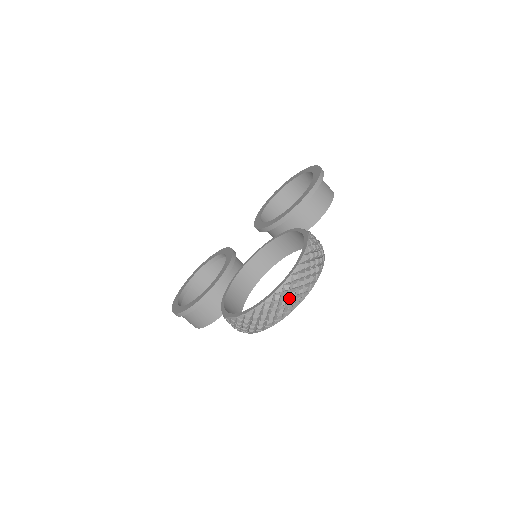
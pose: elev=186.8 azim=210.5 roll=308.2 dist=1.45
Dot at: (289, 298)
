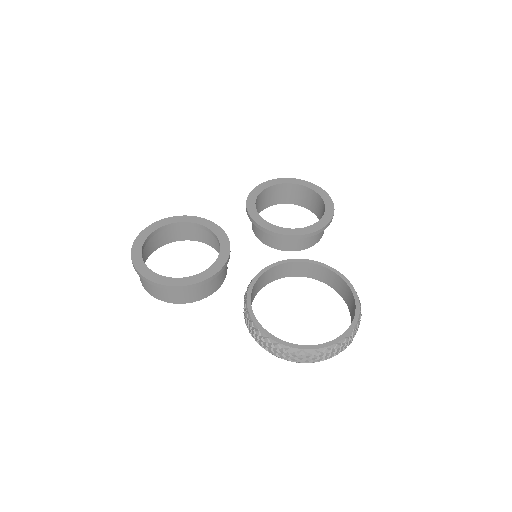
Dot at: (341, 348)
